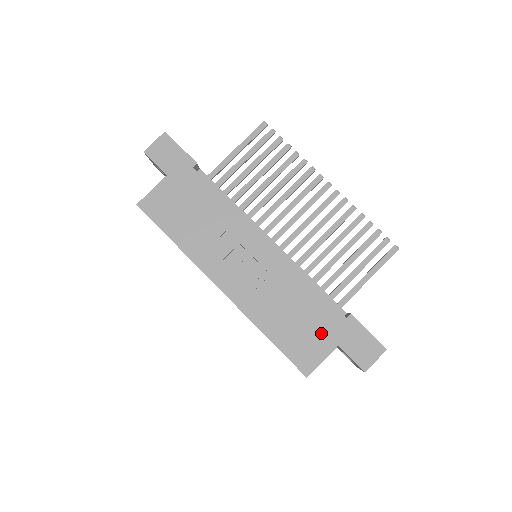
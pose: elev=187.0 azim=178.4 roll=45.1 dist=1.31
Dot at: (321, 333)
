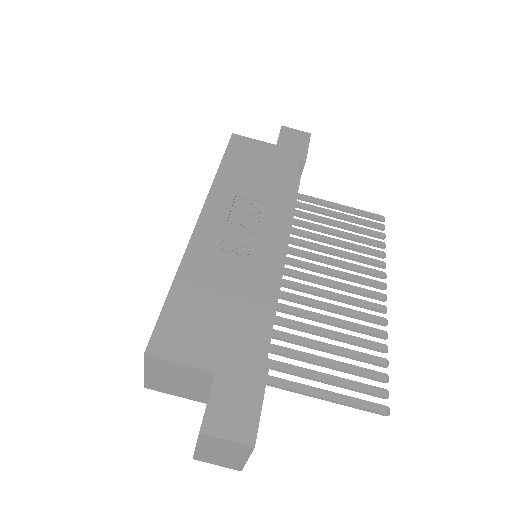
Dot at: (218, 343)
